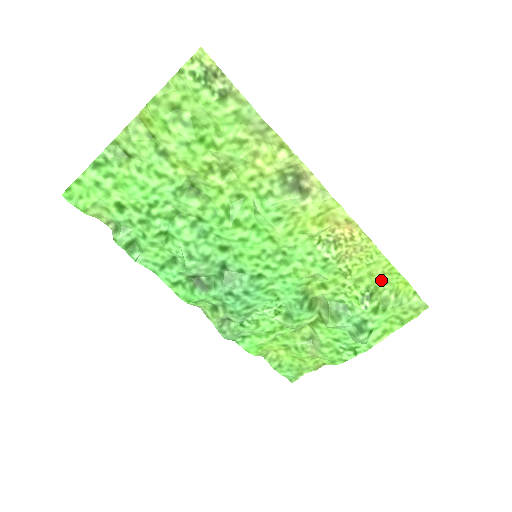
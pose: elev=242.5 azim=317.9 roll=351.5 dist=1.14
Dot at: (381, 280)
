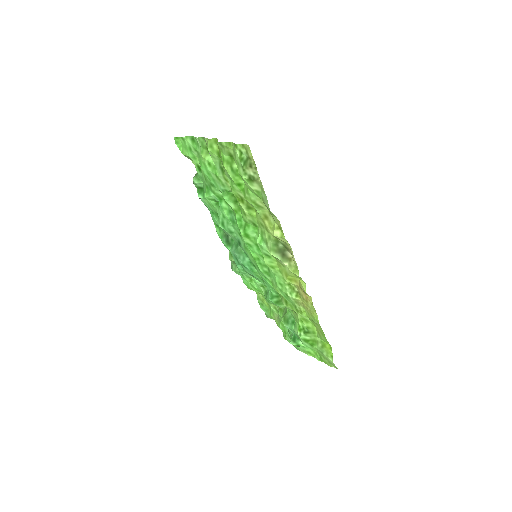
Dot at: (318, 332)
